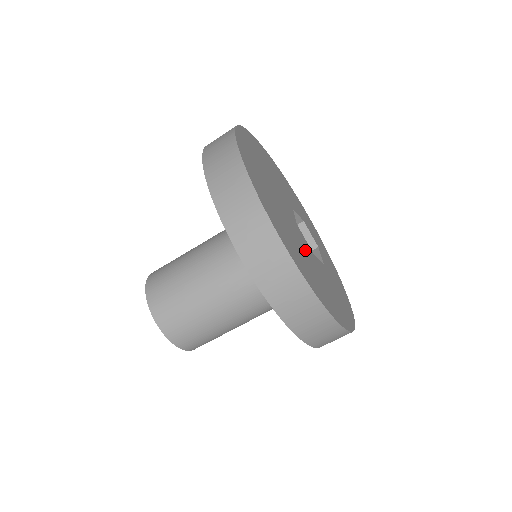
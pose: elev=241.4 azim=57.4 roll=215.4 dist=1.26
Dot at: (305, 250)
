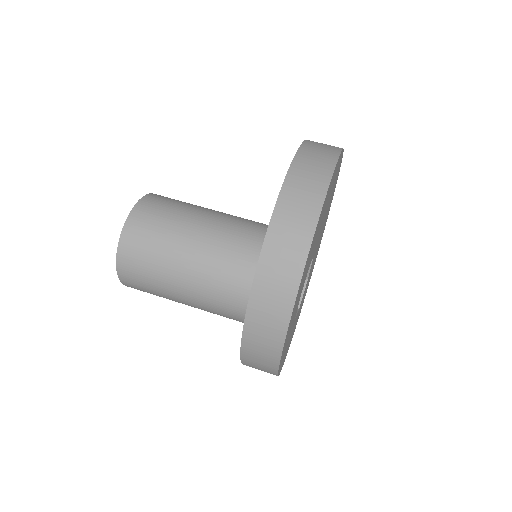
Dot at: occluded
